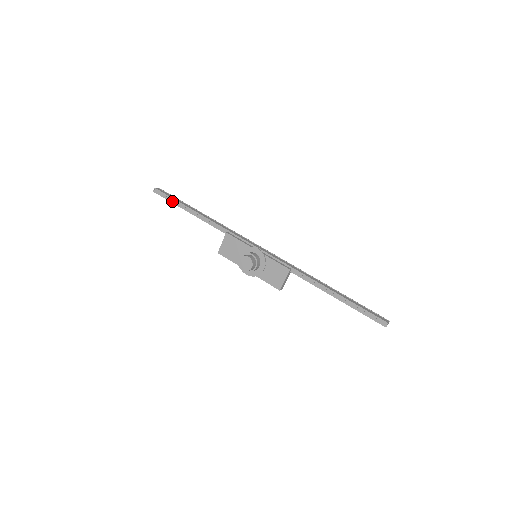
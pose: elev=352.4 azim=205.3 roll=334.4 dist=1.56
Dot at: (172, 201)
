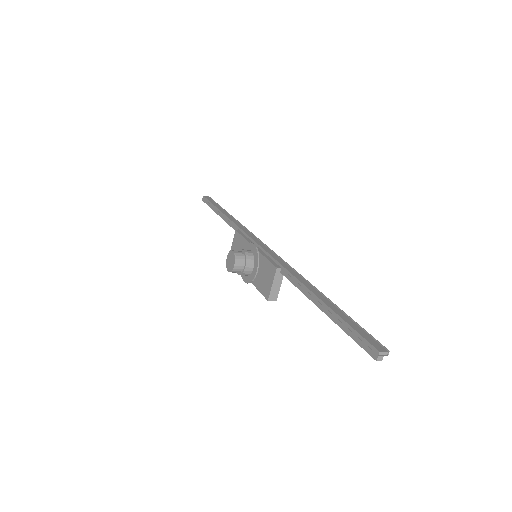
Dot at: (210, 206)
